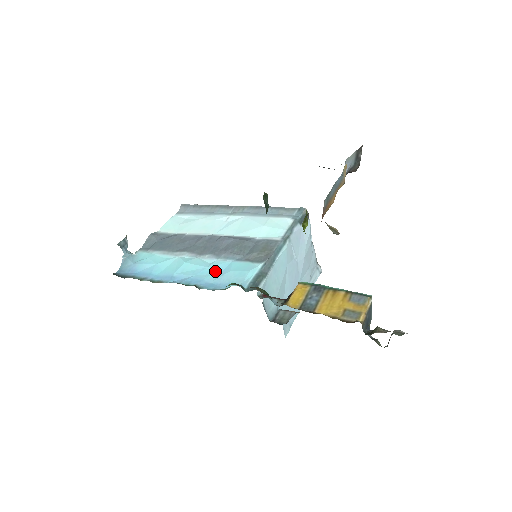
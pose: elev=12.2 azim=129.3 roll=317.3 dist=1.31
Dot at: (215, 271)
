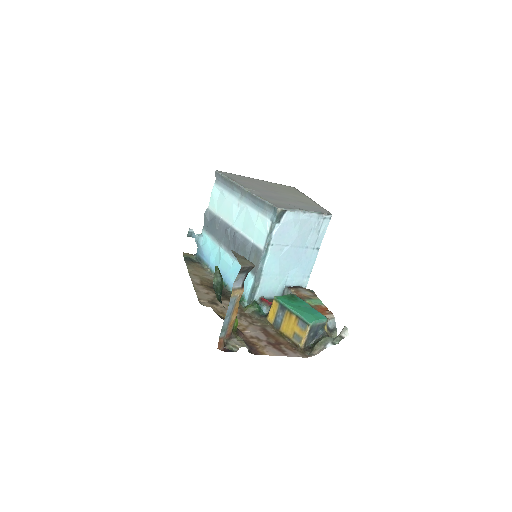
Dot at: (235, 273)
